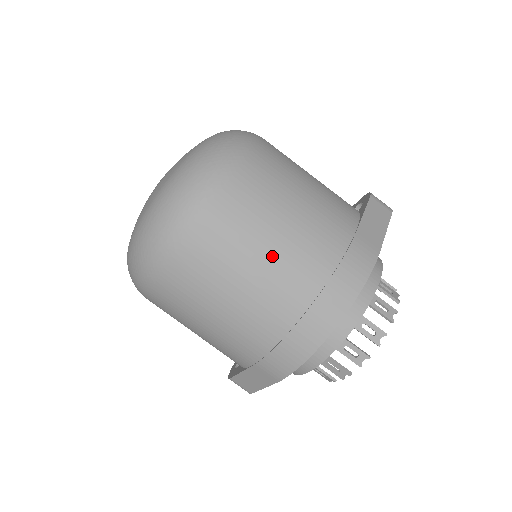
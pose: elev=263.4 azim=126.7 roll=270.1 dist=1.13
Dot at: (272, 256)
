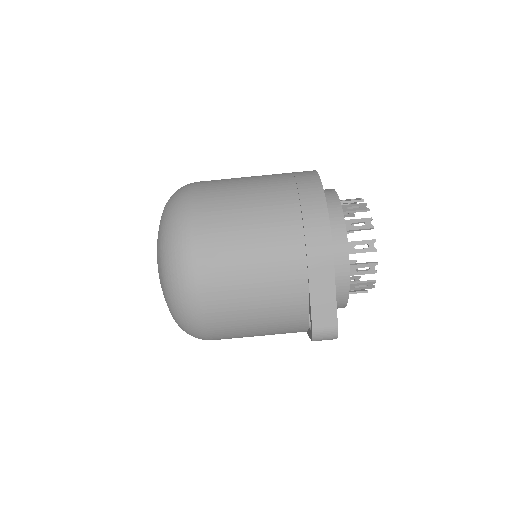
Dot at: (252, 190)
